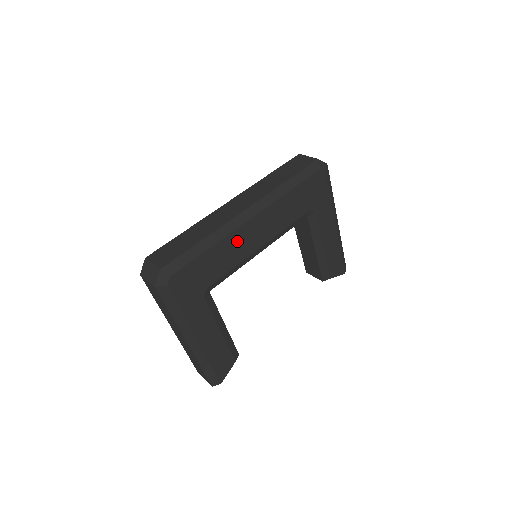
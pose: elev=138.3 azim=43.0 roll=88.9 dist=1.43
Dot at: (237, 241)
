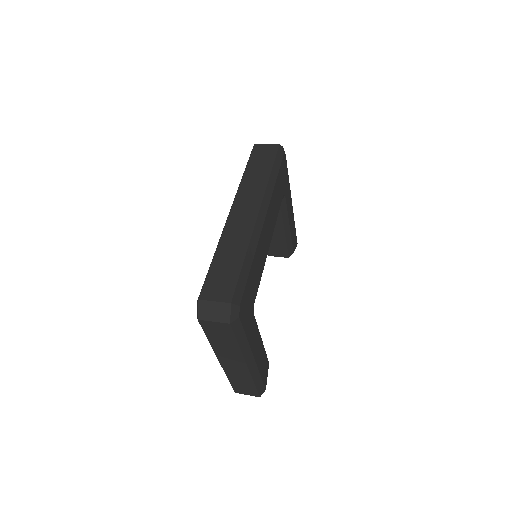
Dot at: (261, 247)
